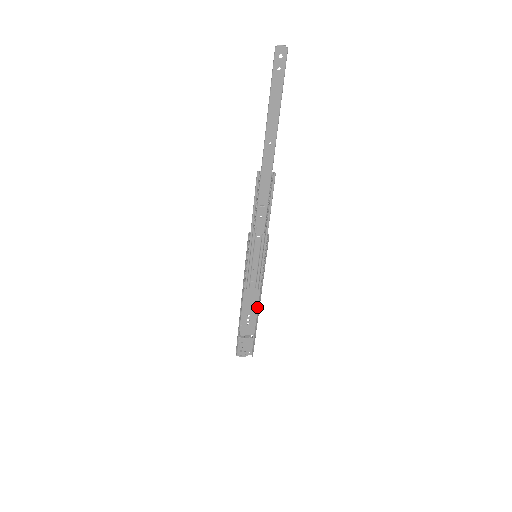
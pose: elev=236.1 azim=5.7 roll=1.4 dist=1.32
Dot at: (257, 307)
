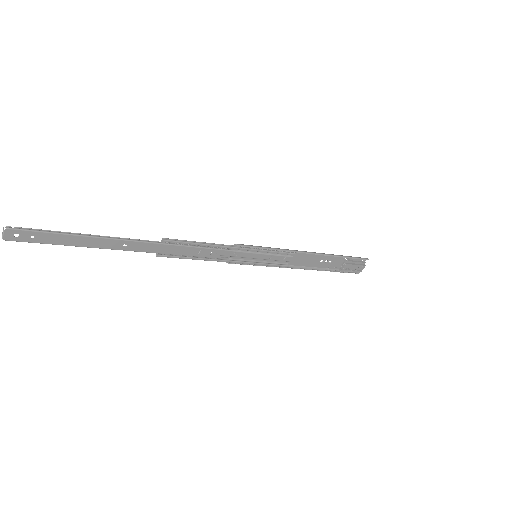
Dot at: (316, 254)
